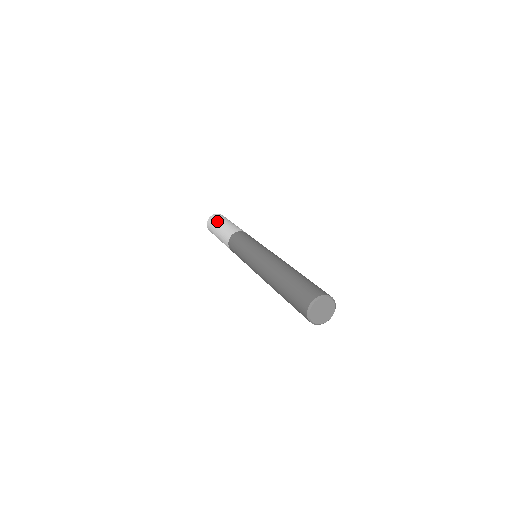
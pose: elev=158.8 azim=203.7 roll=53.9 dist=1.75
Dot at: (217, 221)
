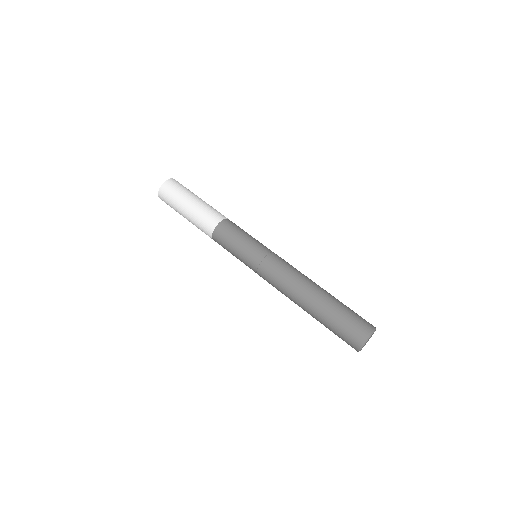
Dot at: (174, 208)
